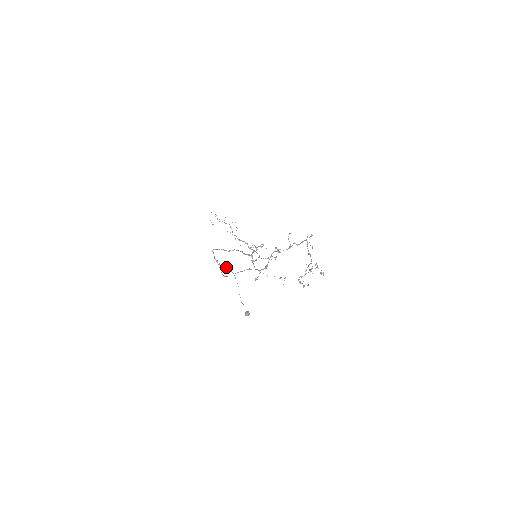
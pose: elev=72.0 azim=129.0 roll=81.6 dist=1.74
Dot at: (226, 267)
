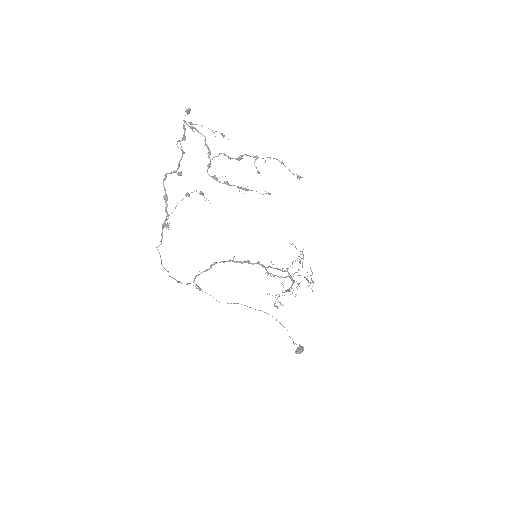
Dot at: (241, 304)
